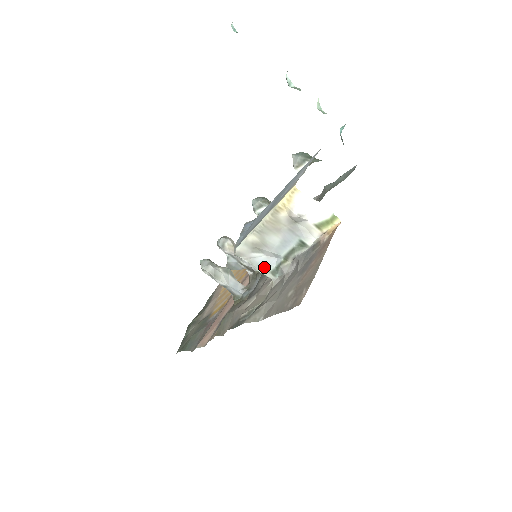
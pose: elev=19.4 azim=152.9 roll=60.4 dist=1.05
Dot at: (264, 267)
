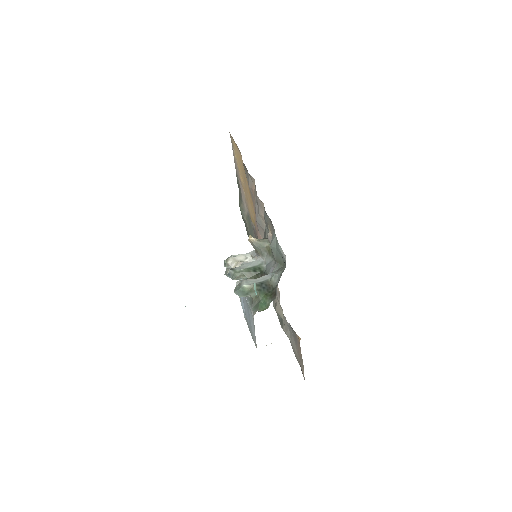
Dot at: occluded
